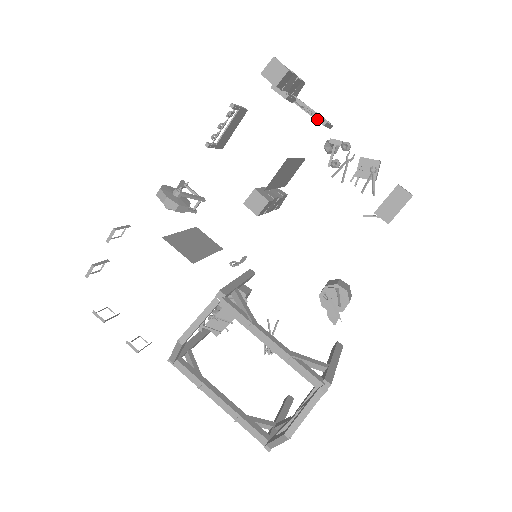
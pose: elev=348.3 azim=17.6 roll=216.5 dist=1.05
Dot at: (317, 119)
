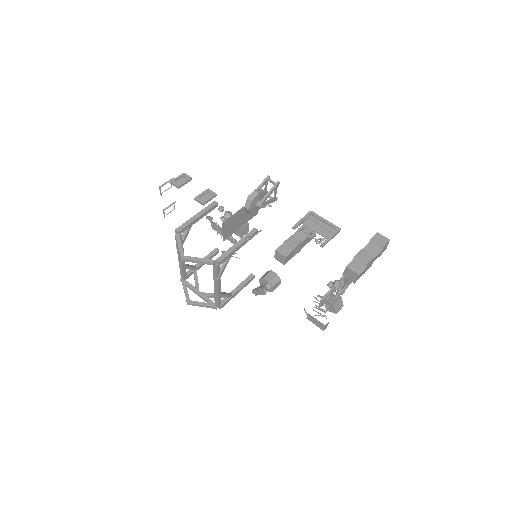
Dot at: (336, 295)
